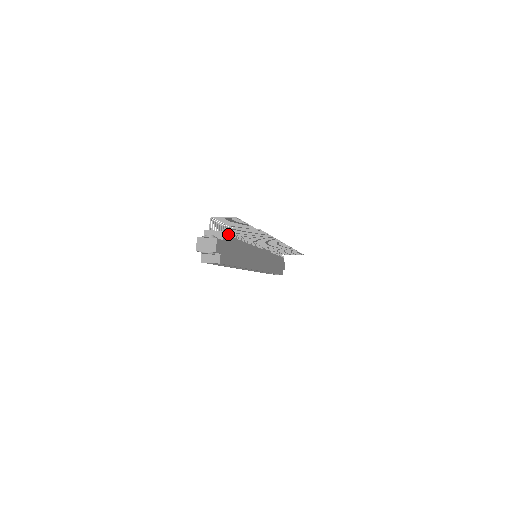
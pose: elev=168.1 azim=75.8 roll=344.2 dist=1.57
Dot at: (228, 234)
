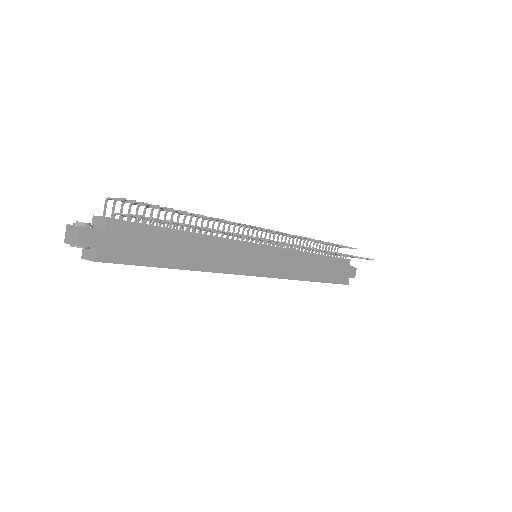
Dot at: (136, 222)
